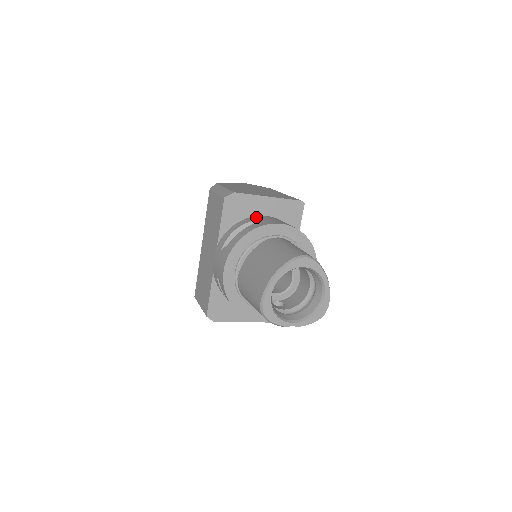
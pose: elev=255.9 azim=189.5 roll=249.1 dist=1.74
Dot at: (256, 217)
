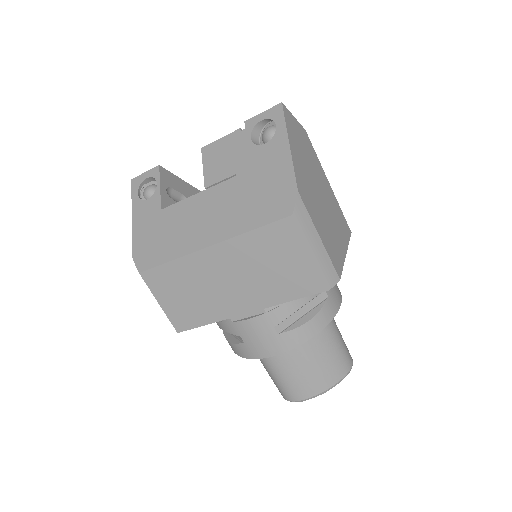
Dot at: occluded
